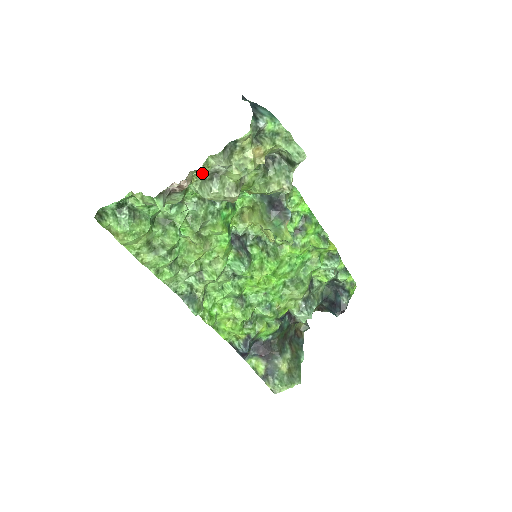
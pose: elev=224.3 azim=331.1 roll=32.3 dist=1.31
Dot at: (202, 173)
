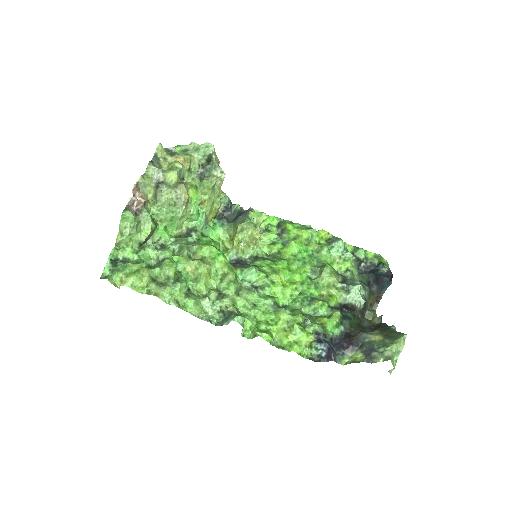
Dot at: (152, 194)
